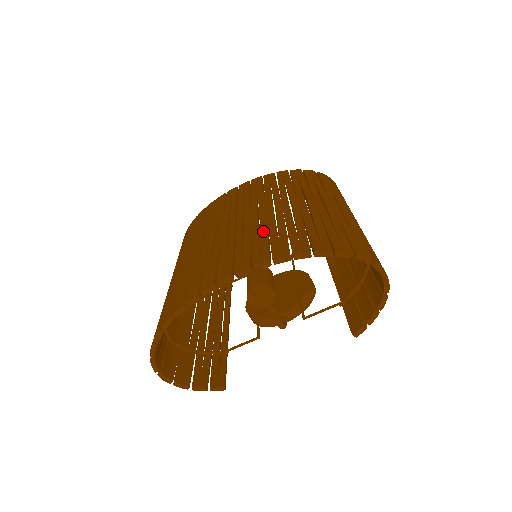
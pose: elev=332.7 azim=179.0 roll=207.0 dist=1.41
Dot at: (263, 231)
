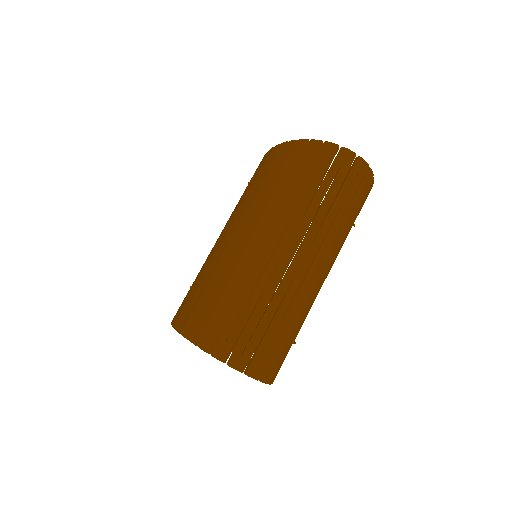
Dot at: (204, 278)
